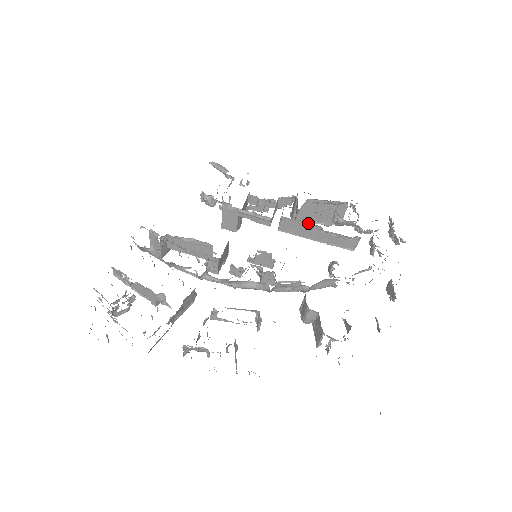
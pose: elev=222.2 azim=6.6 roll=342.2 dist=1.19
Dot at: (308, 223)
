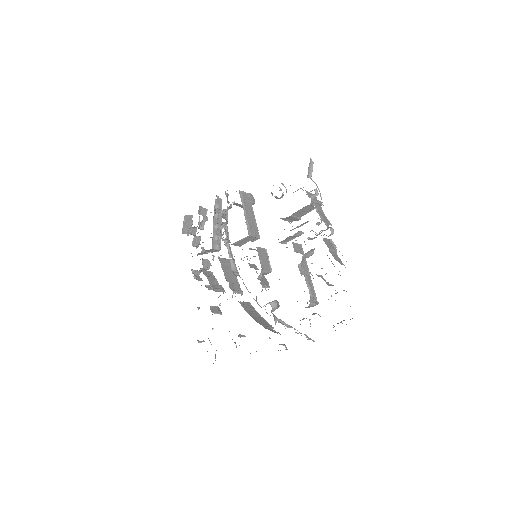
Dot at: occluded
